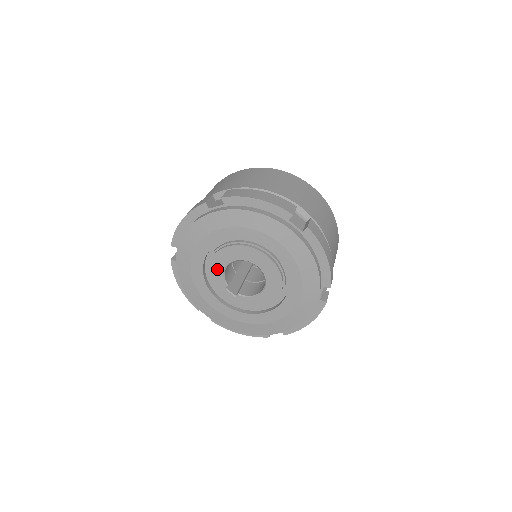
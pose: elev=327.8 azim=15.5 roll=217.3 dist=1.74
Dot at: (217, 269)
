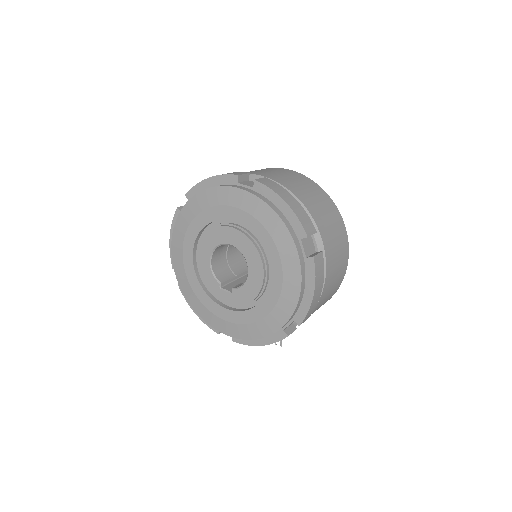
Dot at: (205, 268)
